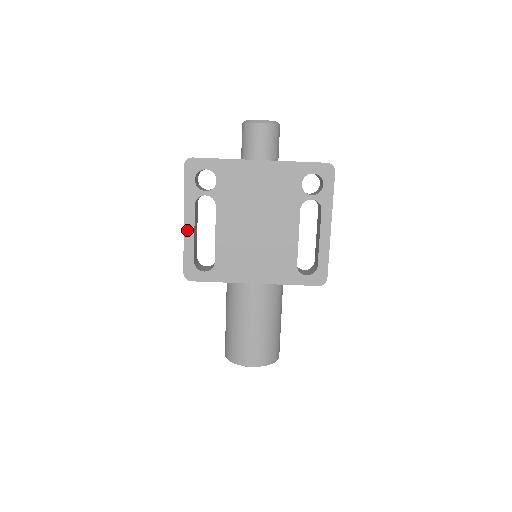
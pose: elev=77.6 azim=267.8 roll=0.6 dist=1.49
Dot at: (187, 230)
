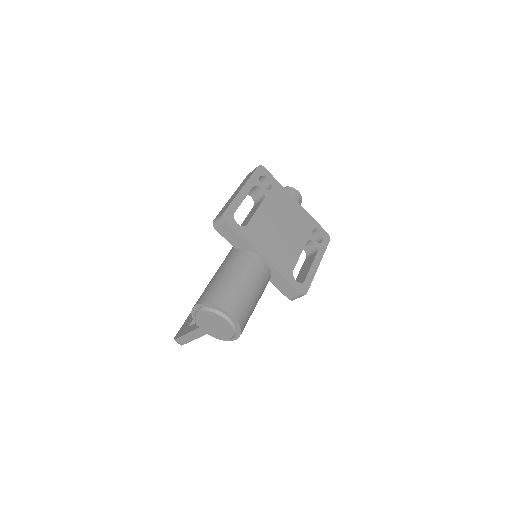
Dot at: (241, 194)
